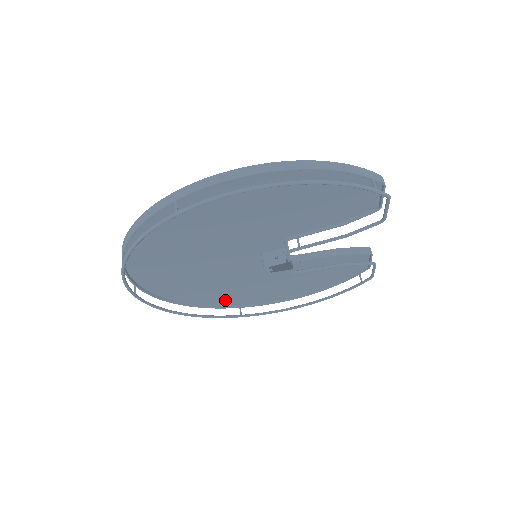
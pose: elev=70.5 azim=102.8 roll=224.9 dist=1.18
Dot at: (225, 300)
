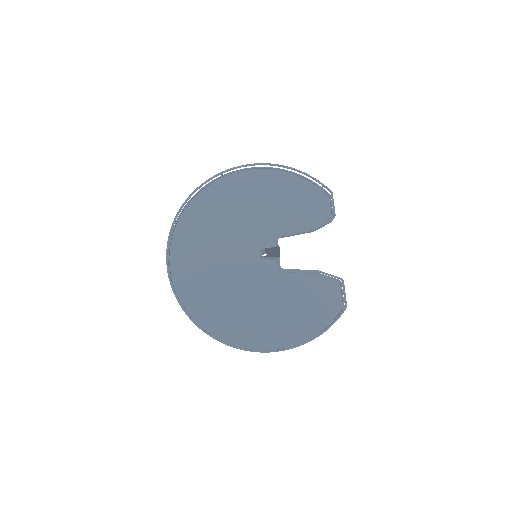
Dot at: (223, 328)
